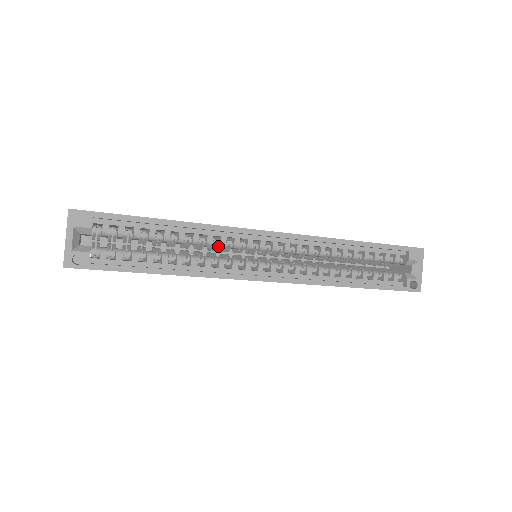
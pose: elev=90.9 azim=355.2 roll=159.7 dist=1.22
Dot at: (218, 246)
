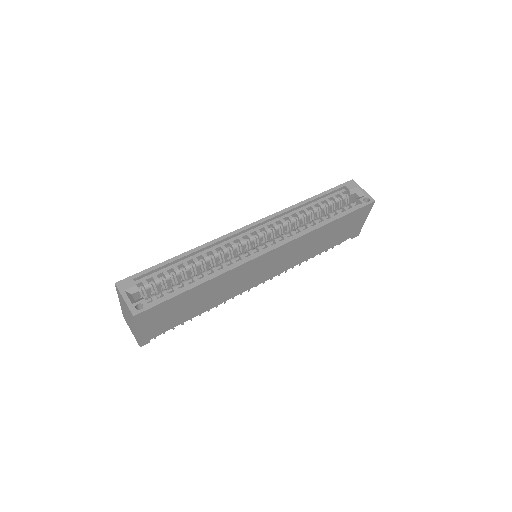
Dot at: (223, 255)
